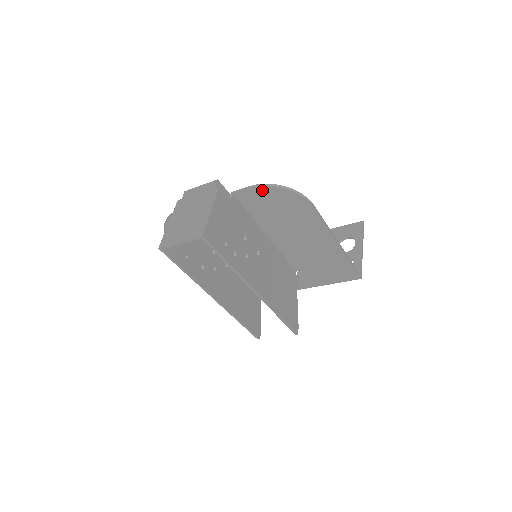
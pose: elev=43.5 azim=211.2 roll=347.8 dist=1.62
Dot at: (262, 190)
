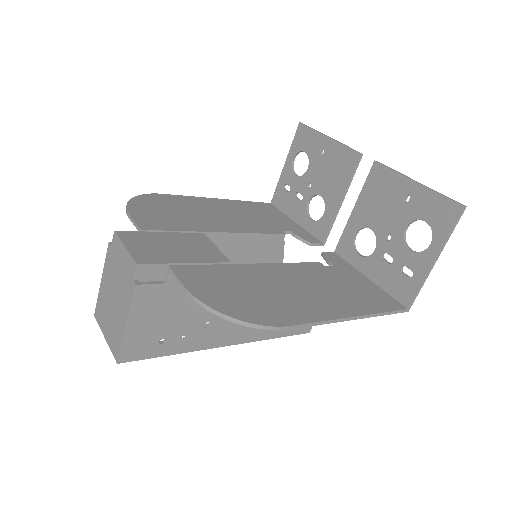
Dot at: (201, 298)
